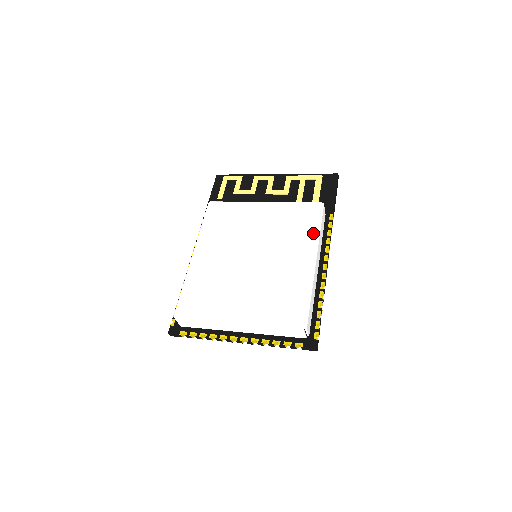
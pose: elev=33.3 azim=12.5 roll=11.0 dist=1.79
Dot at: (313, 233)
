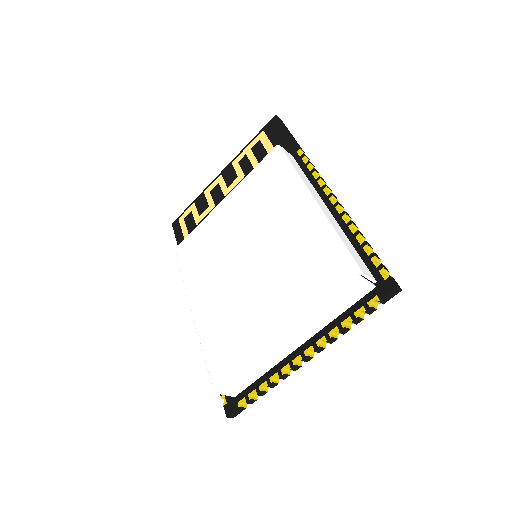
Dot at: (289, 178)
